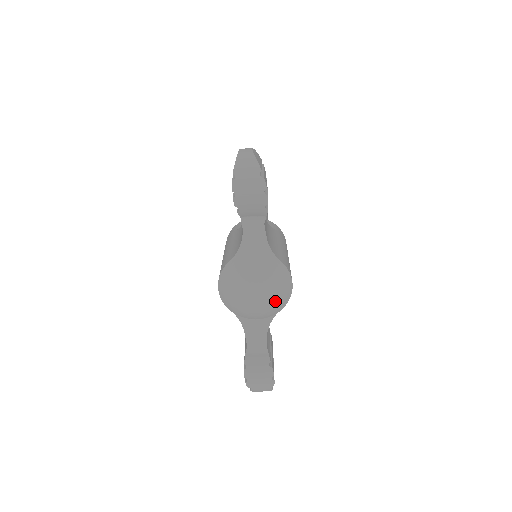
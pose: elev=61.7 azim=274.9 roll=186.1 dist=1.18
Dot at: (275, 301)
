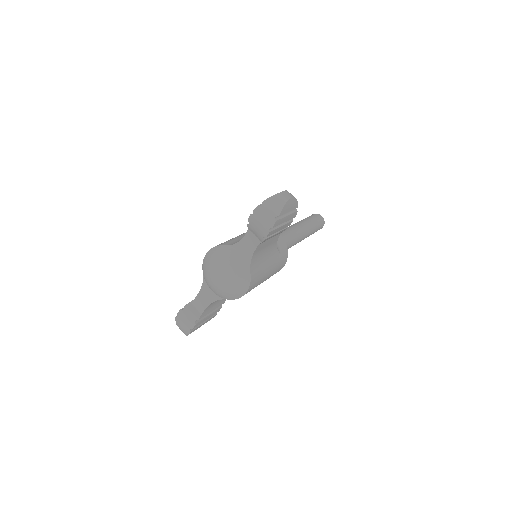
Dot at: (227, 291)
